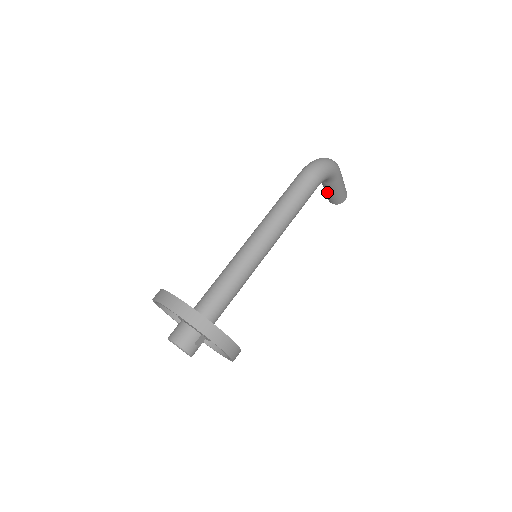
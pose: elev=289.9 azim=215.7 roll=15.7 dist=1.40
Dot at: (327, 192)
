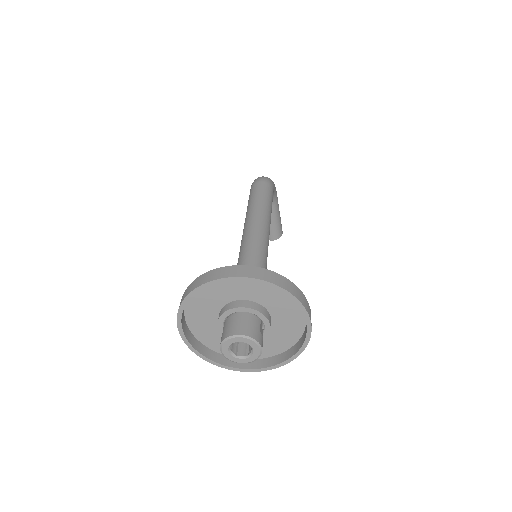
Dot at: occluded
